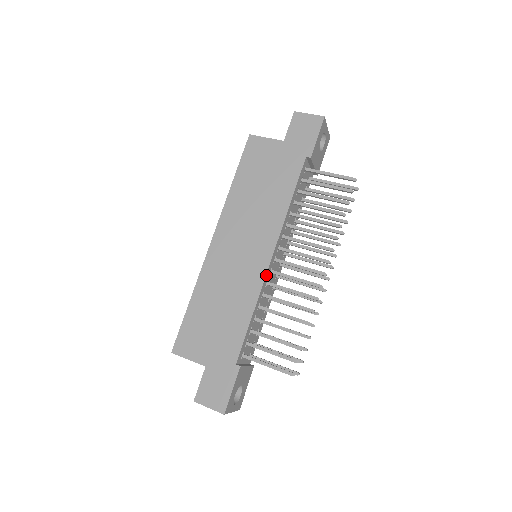
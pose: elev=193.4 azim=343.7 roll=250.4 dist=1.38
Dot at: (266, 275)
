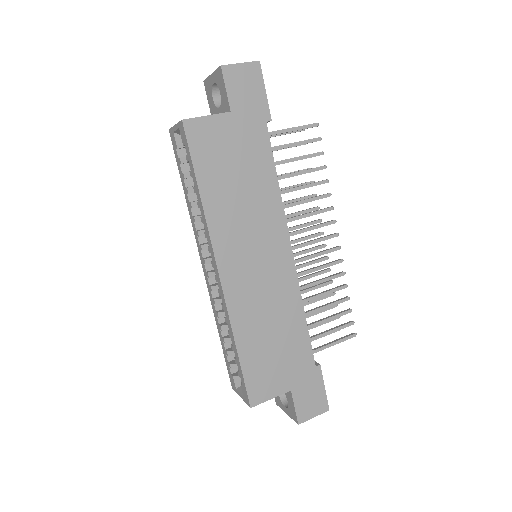
Dot at: (295, 271)
